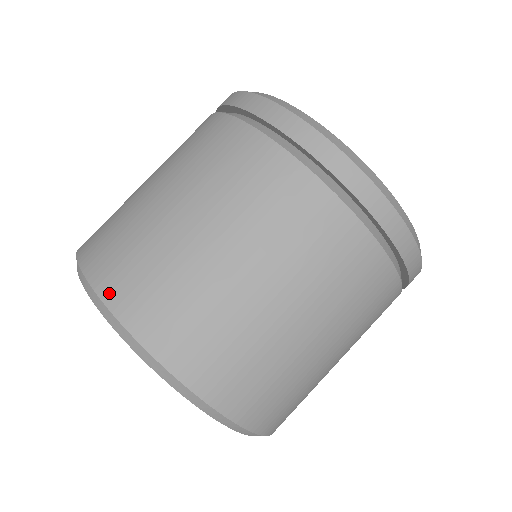
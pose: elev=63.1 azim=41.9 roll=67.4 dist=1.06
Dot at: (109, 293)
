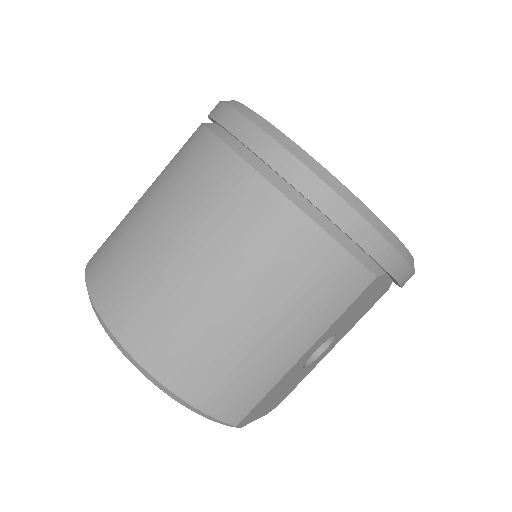
Dot at: (92, 257)
